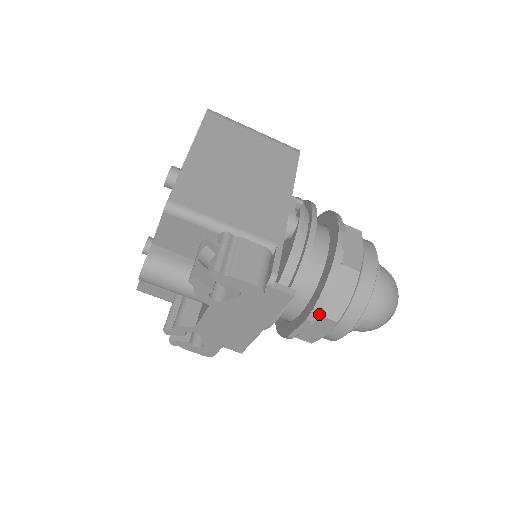
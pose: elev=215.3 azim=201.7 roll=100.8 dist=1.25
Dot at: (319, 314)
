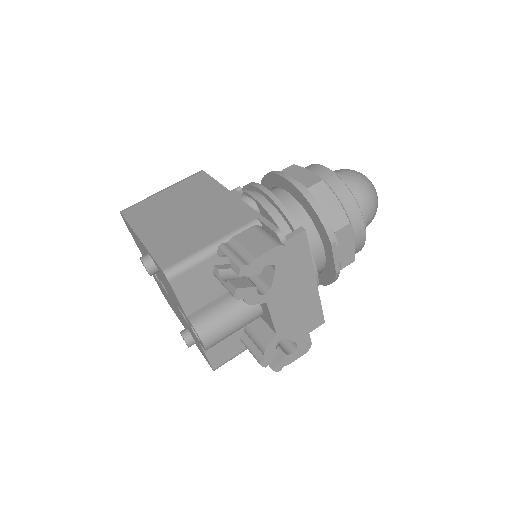
Dot at: (334, 232)
